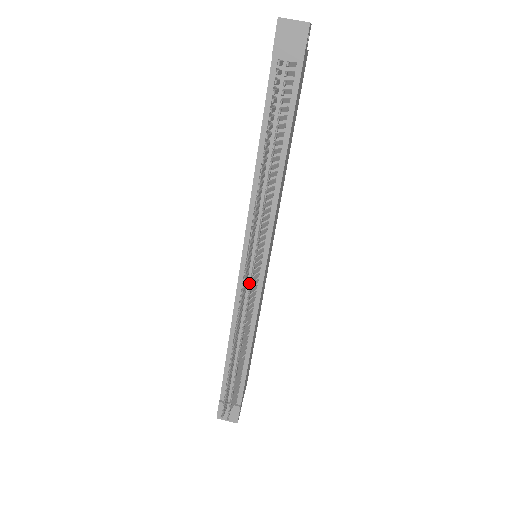
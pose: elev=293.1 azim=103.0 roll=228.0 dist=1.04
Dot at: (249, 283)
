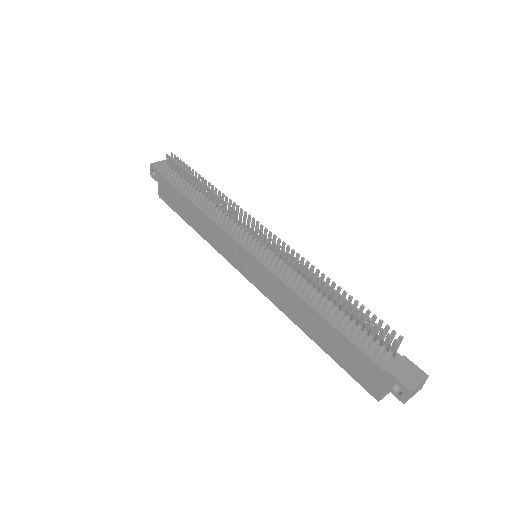
Dot at: (271, 261)
